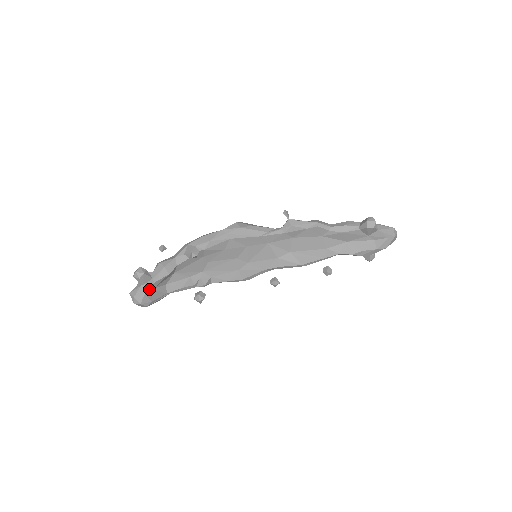
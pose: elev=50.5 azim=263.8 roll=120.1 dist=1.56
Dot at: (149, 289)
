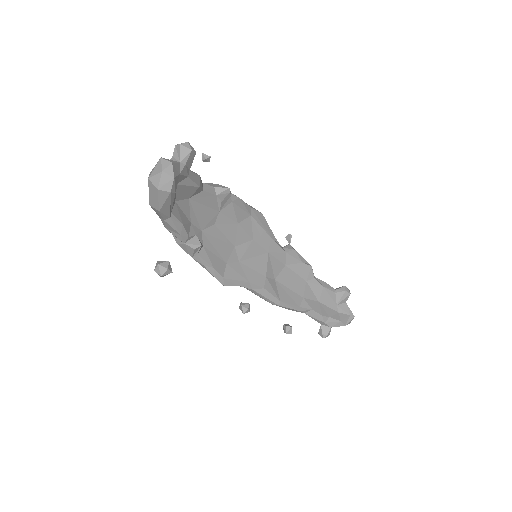
Dot at: (181, 177)
